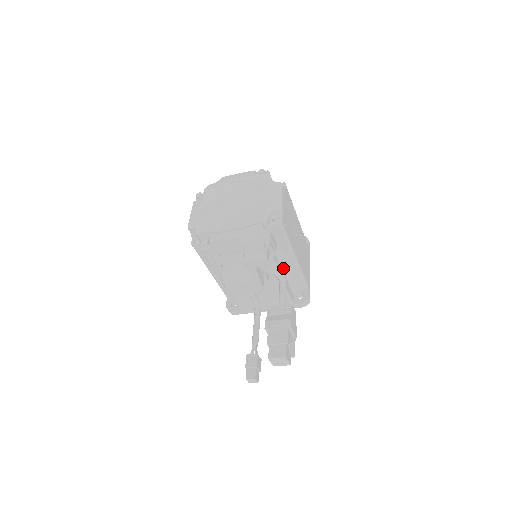
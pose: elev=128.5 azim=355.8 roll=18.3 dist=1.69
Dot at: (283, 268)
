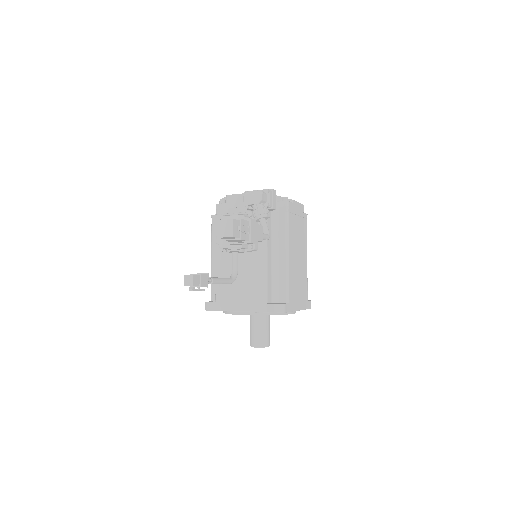
Dot at: (273, 258)
